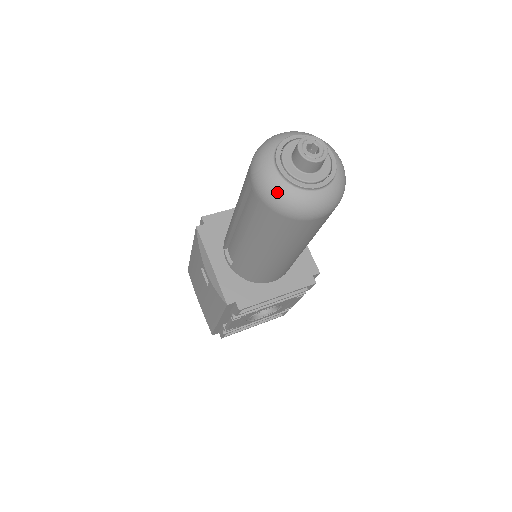
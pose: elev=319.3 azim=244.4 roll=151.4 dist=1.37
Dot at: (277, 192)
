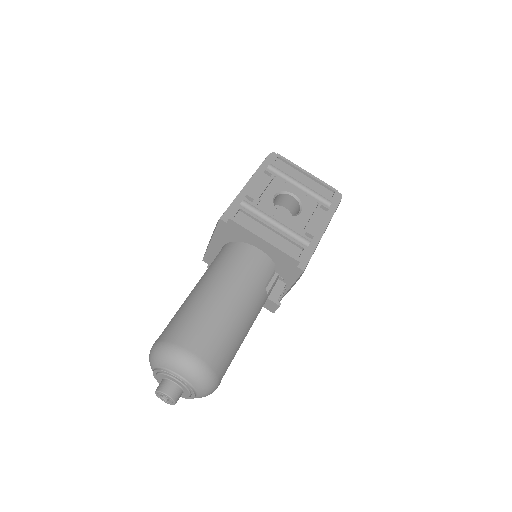
Dot at: occluded
